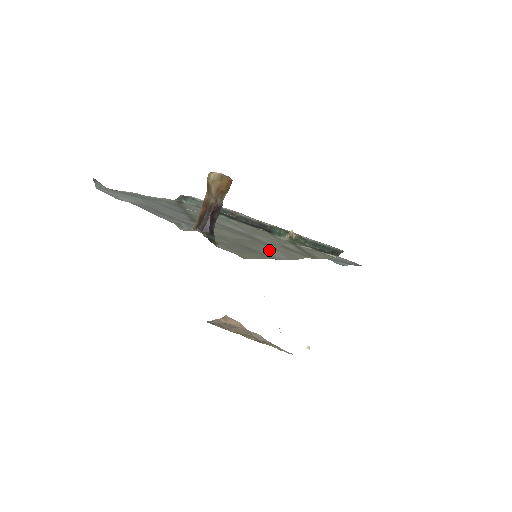
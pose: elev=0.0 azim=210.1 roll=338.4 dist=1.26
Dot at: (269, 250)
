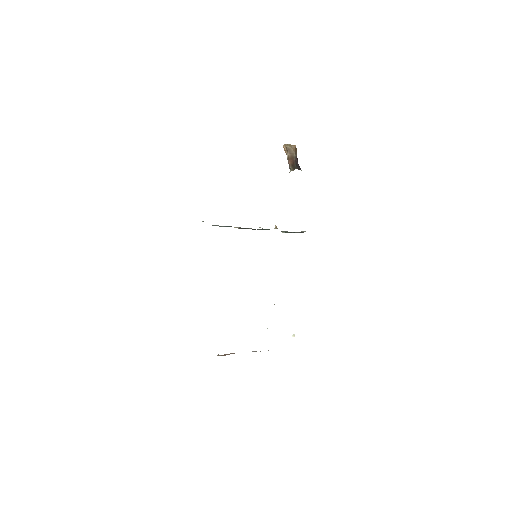
Dot at: occluded
